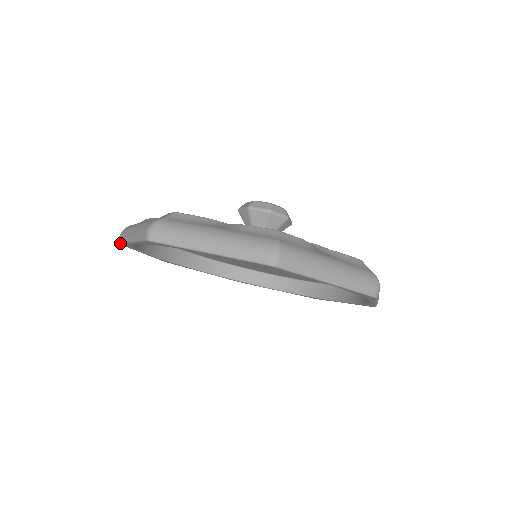
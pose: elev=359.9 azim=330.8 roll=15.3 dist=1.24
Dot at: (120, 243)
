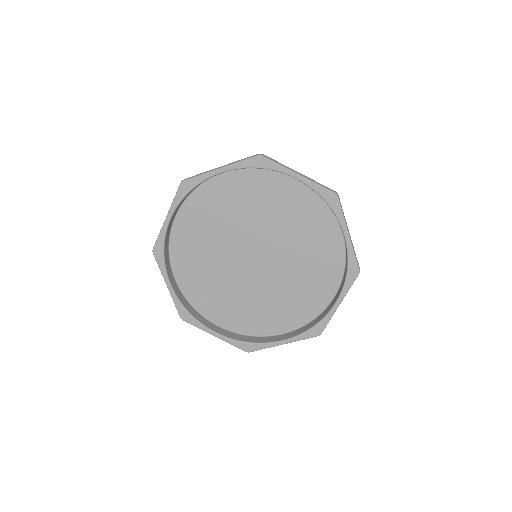
Dot at: (188, 179)
